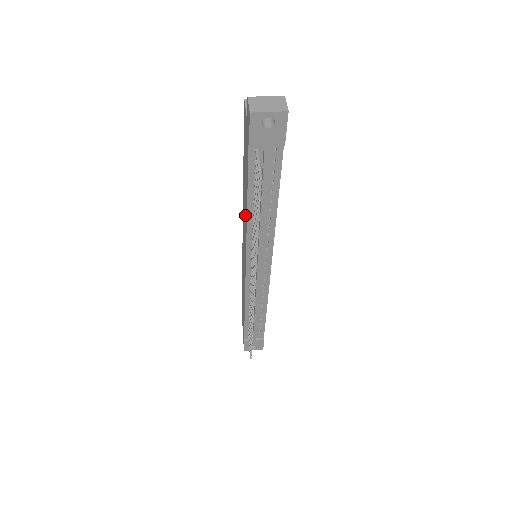
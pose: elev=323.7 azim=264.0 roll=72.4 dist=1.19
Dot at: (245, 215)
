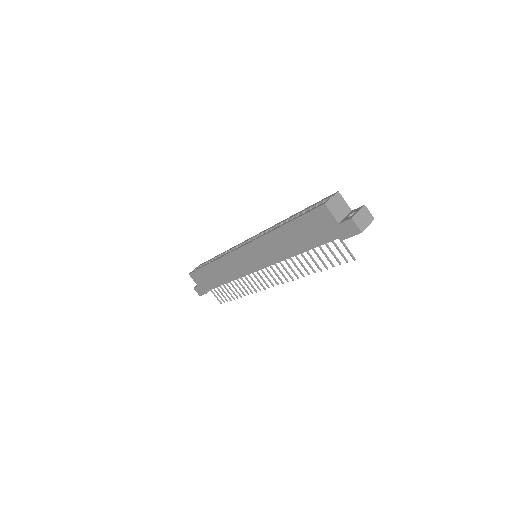
Dot at: (282, 251)
